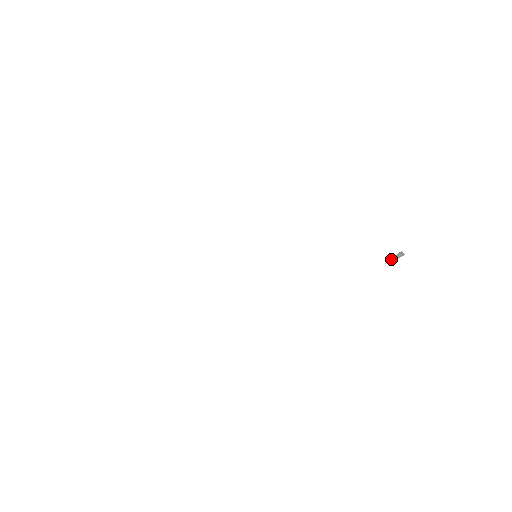
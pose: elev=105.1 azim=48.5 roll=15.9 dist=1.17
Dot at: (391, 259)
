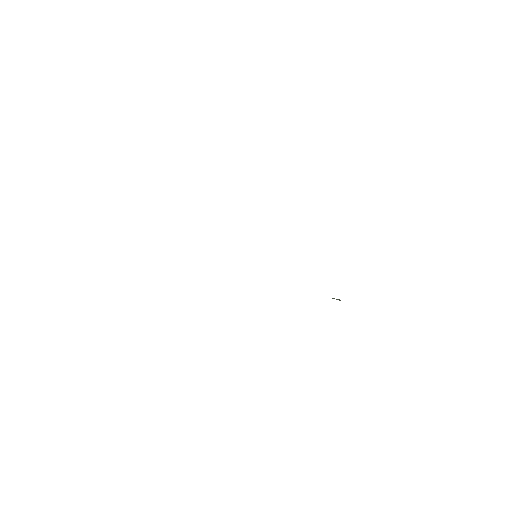
Dot at: (333, 298)
